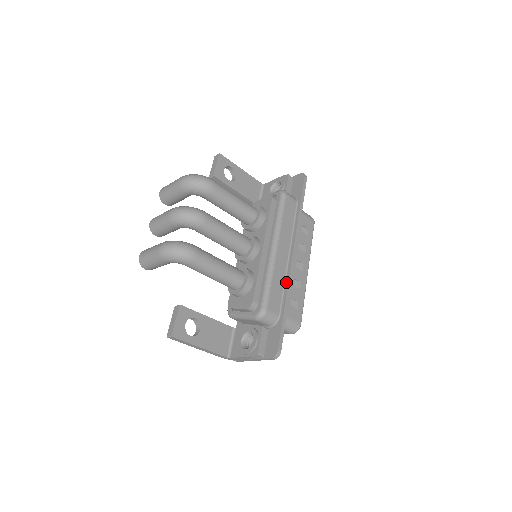
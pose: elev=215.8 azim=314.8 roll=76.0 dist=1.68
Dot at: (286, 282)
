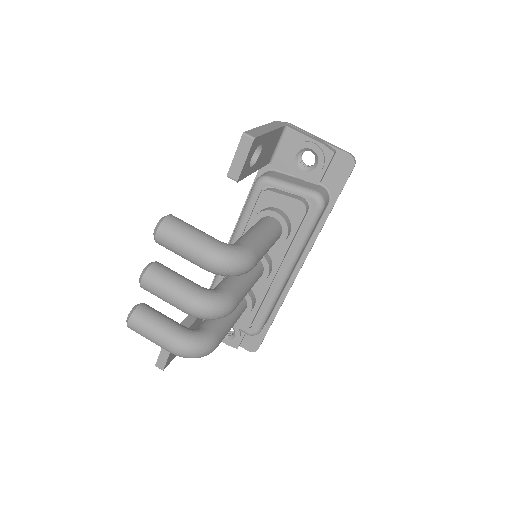
Dot at: (283, 295)
